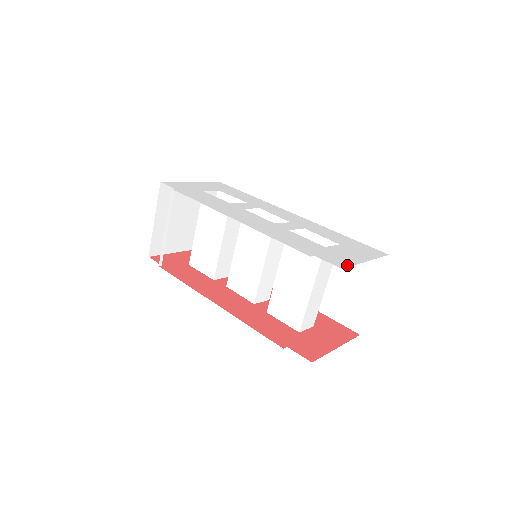
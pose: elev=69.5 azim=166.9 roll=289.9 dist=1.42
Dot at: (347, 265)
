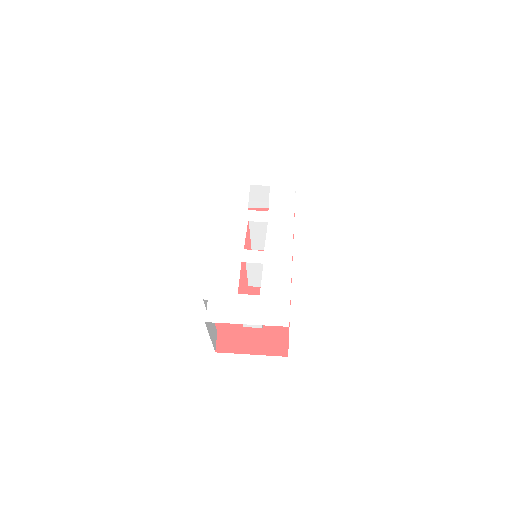
Dot at: (217, 320)
